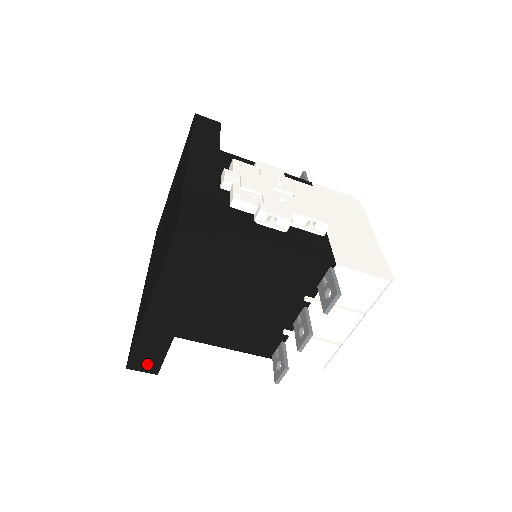
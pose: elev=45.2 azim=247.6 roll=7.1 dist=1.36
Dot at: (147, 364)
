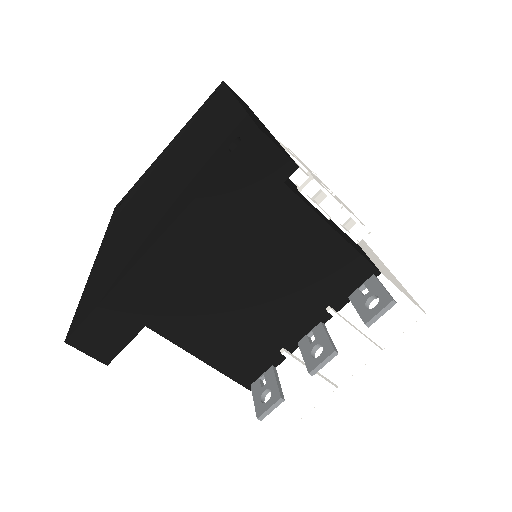
Dot at: (101, 342)
